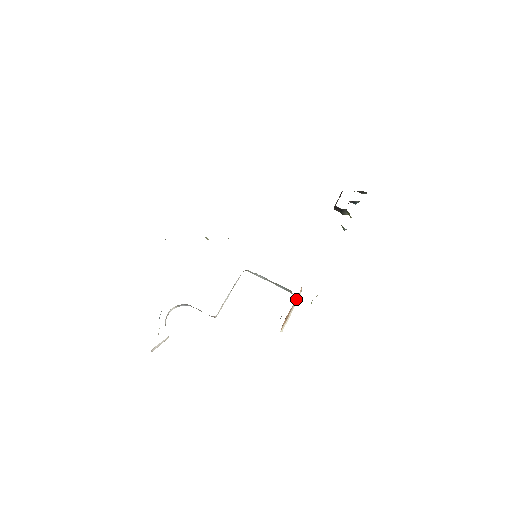
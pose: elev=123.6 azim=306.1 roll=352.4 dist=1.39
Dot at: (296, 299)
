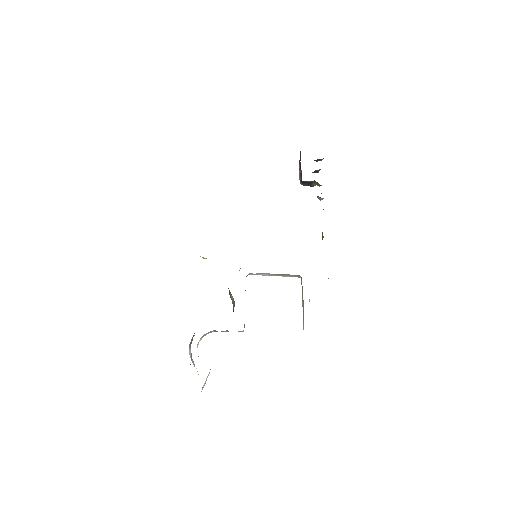
Dot at: occluded
